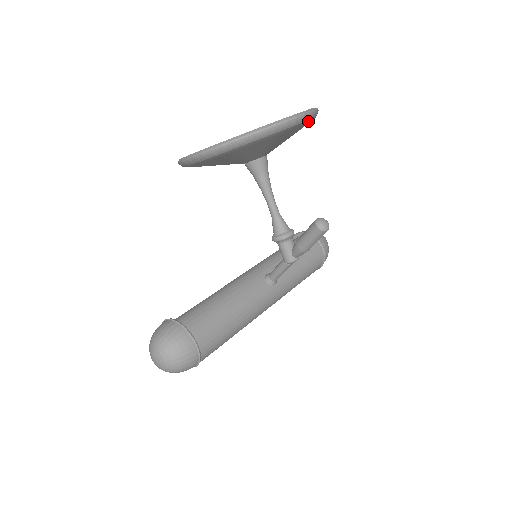
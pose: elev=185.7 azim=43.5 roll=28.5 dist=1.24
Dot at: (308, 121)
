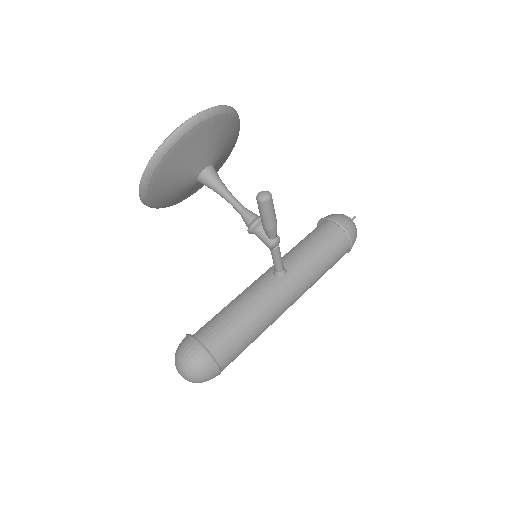
Dot at: (211, 119)
